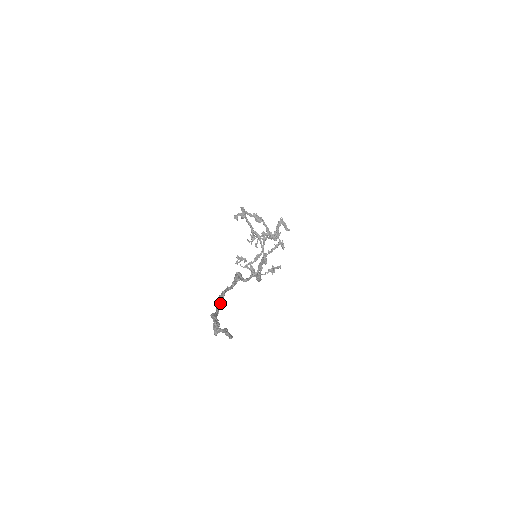
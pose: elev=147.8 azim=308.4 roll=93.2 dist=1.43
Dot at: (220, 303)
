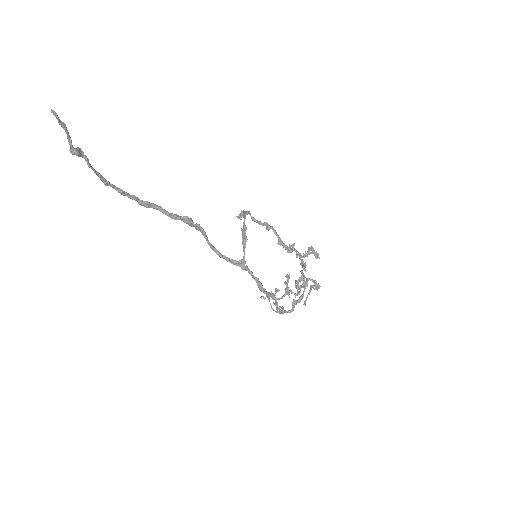
Dot at: (132, 195)
